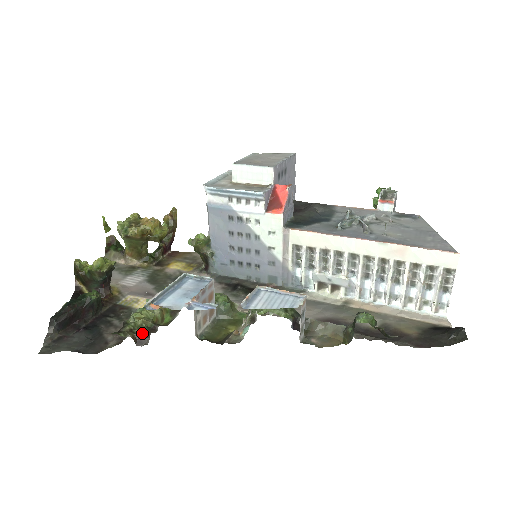
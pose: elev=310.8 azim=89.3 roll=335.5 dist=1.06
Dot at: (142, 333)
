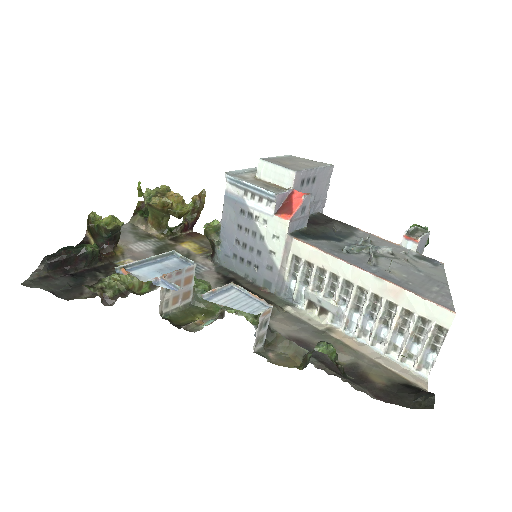
Dot at: (111, 294)
